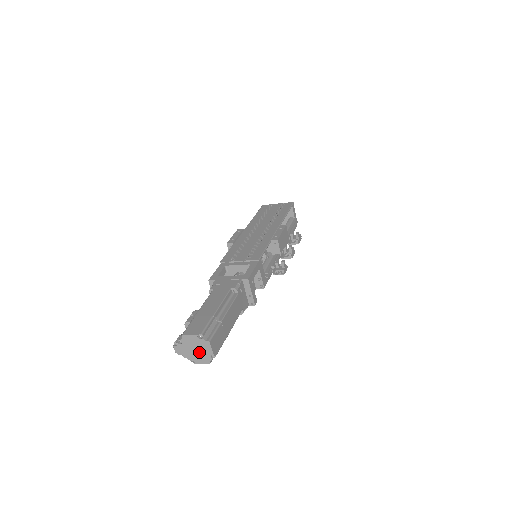
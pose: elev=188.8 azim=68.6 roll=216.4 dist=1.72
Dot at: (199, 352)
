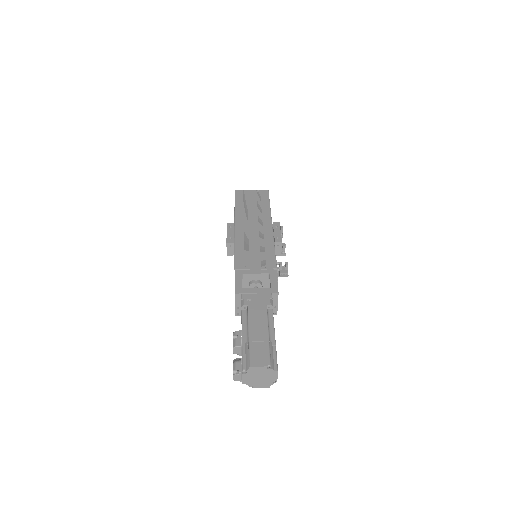
Dot at: (262, 379)
